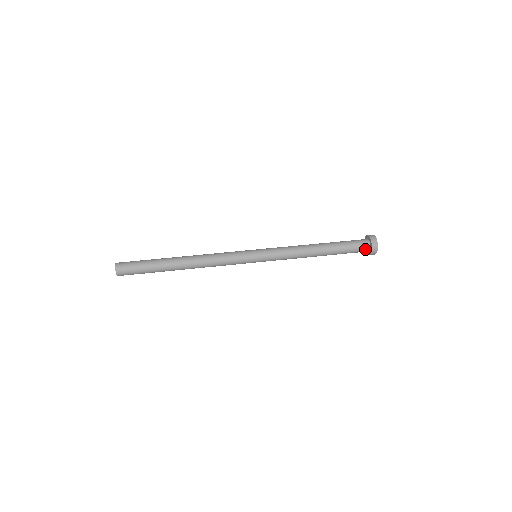
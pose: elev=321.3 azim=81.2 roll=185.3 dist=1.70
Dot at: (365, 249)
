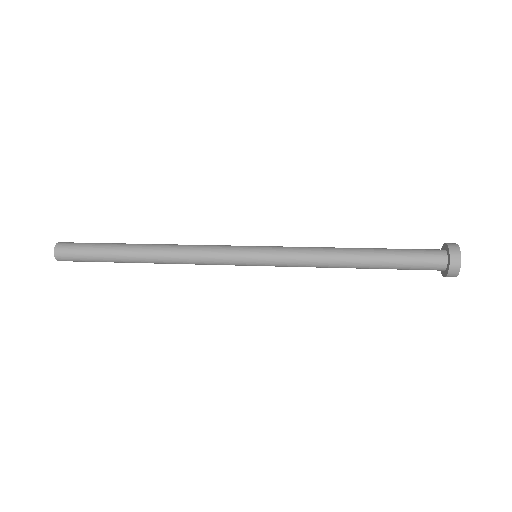
Dot at: (438, 254)
